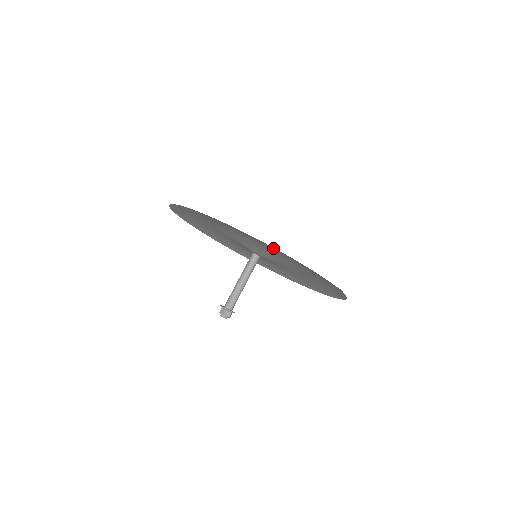
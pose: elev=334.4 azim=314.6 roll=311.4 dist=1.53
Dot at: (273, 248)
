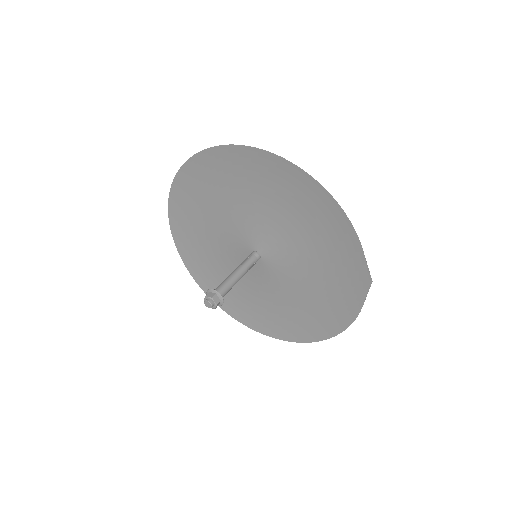
Dot at: (318, 203)
